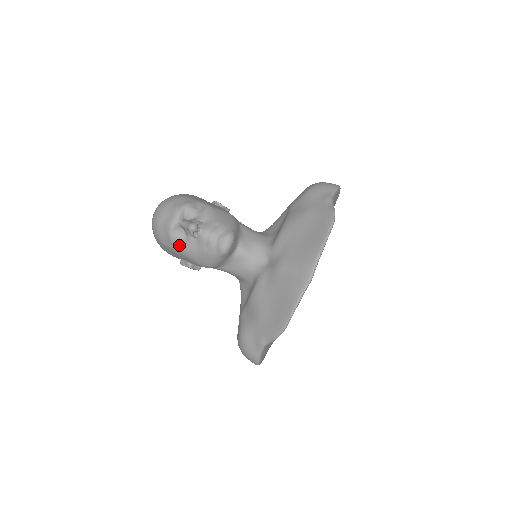
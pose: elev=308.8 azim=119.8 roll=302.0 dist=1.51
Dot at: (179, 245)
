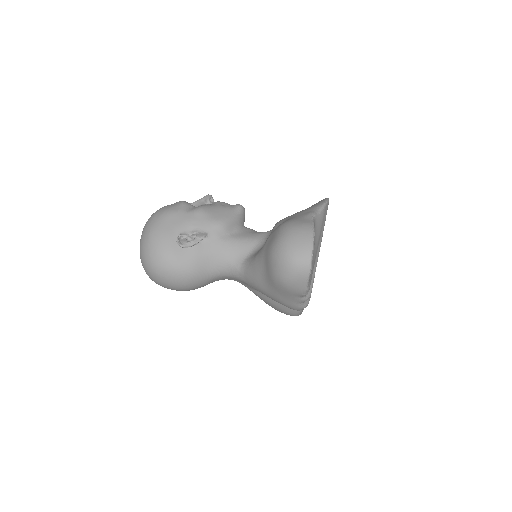
Dot at: (191, 208)
